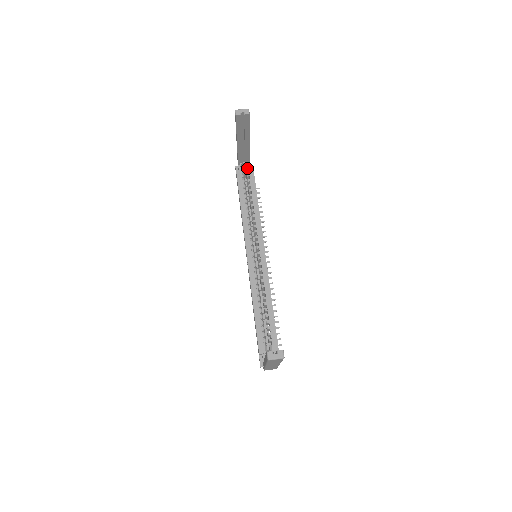
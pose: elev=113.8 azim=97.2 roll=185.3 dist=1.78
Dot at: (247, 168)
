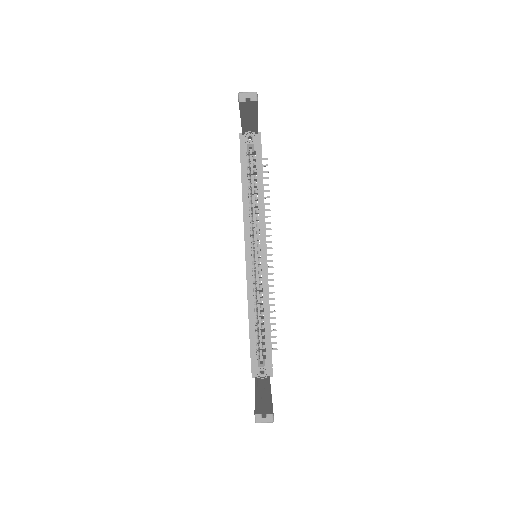
Dot at: (253, 139)
